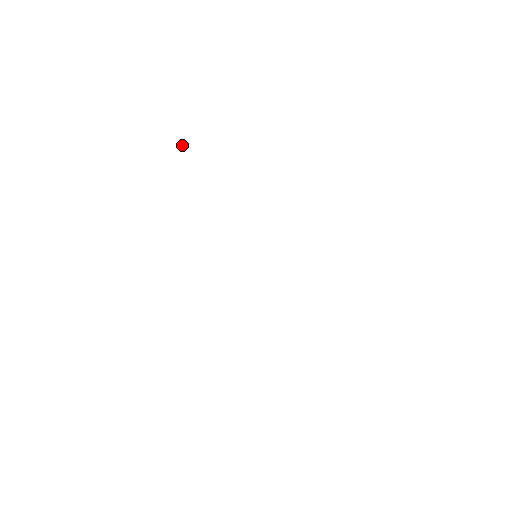
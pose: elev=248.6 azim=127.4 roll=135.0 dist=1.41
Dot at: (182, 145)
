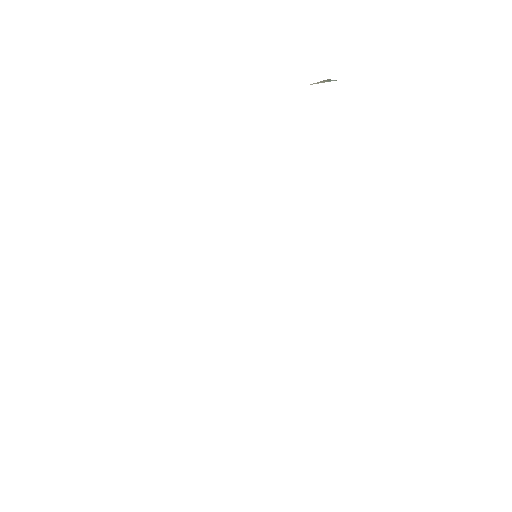
Dot at: occluded
